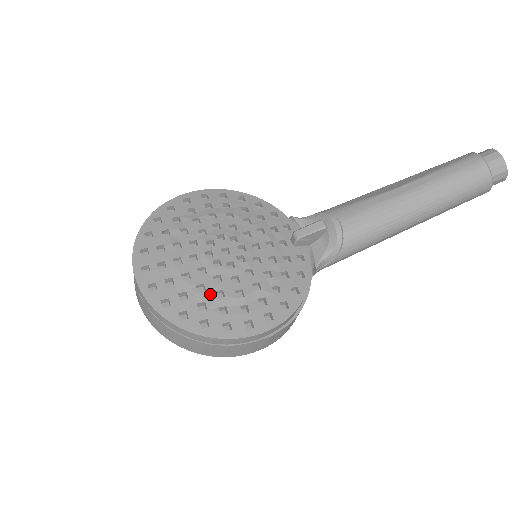
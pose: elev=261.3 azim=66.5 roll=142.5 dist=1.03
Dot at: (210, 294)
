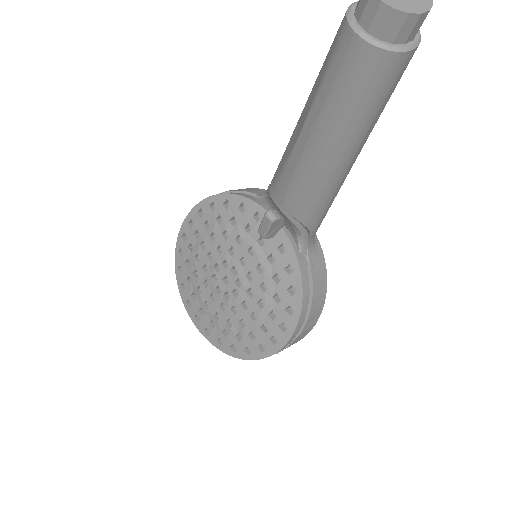
Dot at: (237, 326)
